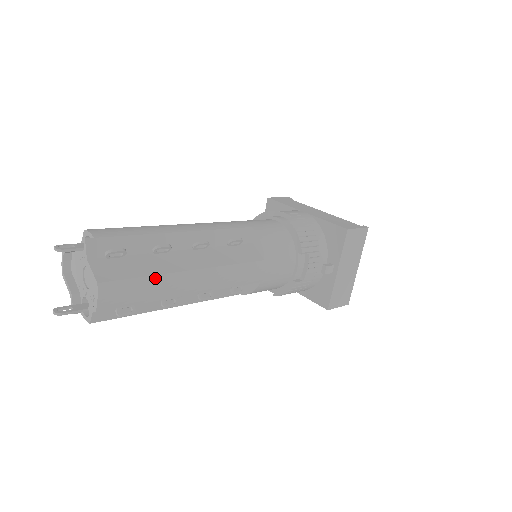
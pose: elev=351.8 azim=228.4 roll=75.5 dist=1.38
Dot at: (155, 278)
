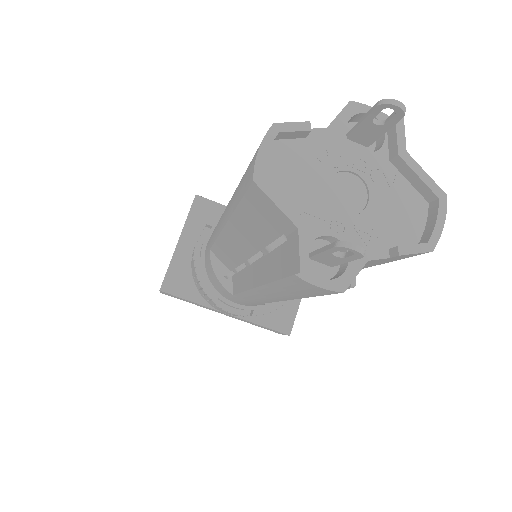
Dot at: occluded
